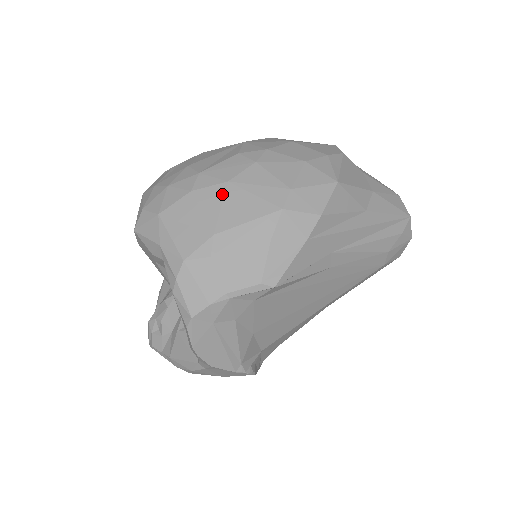
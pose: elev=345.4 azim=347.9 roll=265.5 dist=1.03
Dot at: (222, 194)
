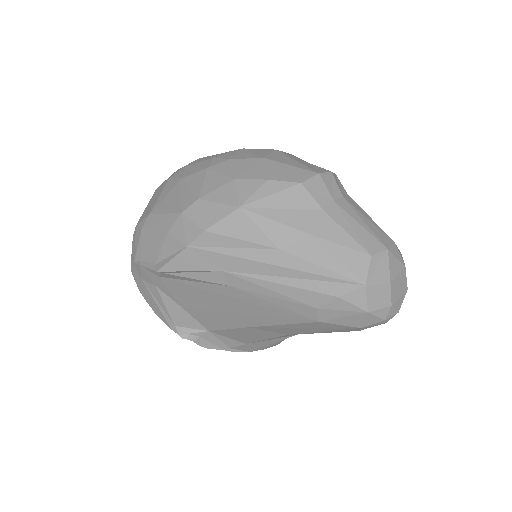
Dot at: (173, 186)
